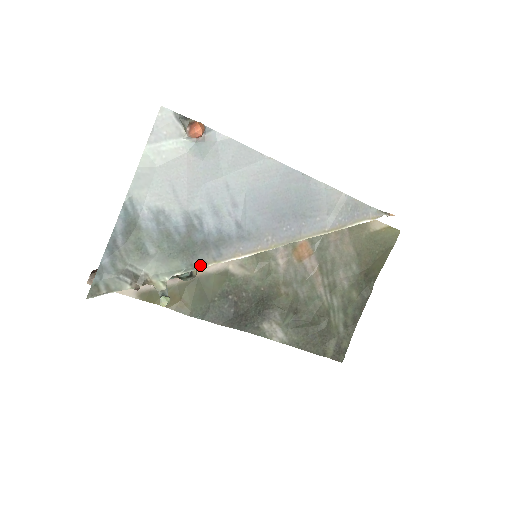
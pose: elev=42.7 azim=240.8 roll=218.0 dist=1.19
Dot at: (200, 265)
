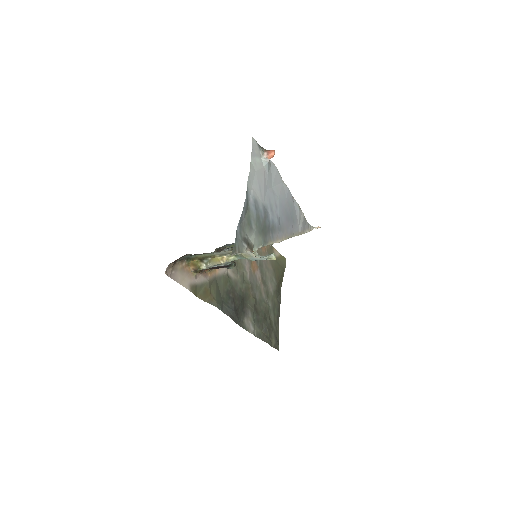
Dot at: (267, 243)
